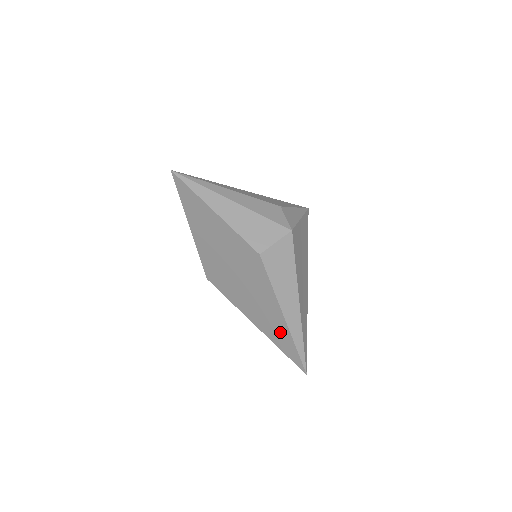
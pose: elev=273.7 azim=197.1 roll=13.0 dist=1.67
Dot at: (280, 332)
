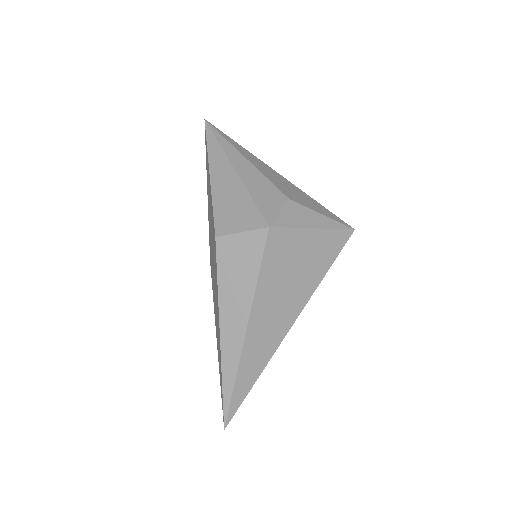
Dot at: (219, 354)
